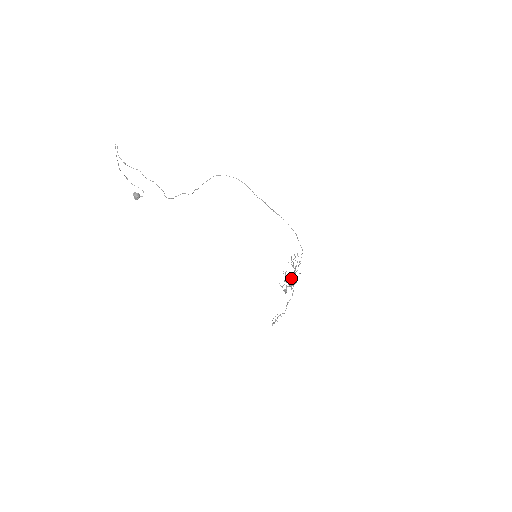
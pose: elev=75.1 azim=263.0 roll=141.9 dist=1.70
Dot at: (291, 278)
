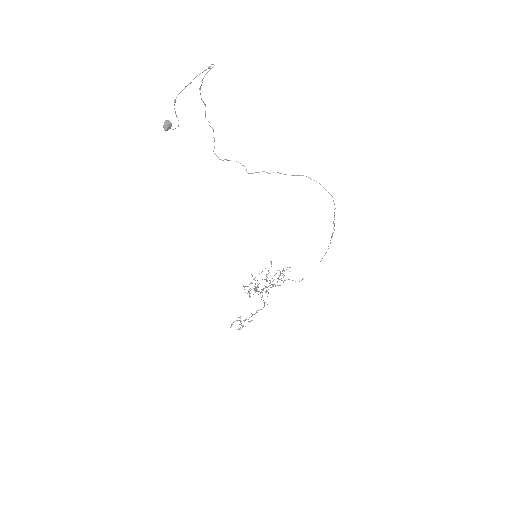
Dot at: (267, 287)
